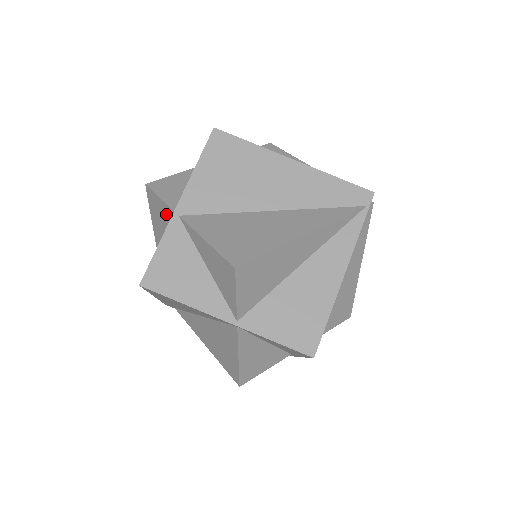
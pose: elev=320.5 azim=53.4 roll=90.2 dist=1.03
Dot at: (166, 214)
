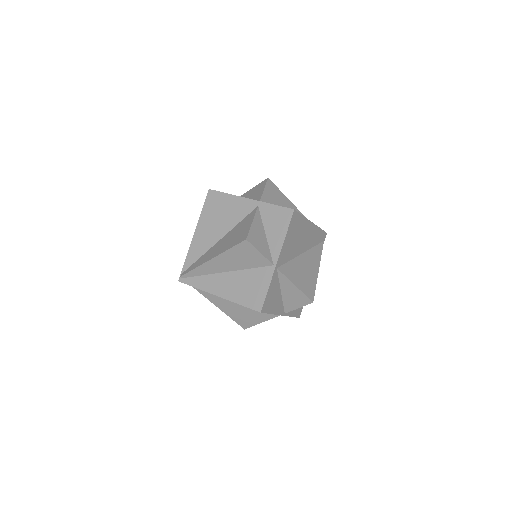
Dot at: (259, 260)
